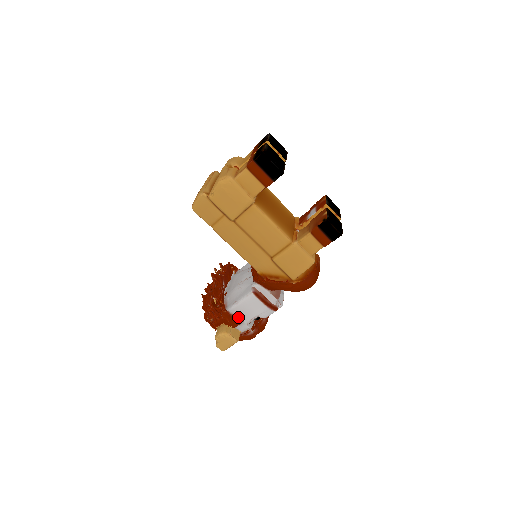
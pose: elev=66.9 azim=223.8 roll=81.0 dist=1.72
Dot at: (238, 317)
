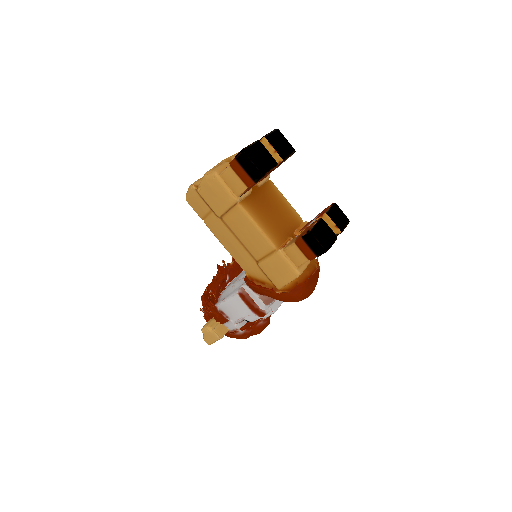
Dot at: (226, 314)
